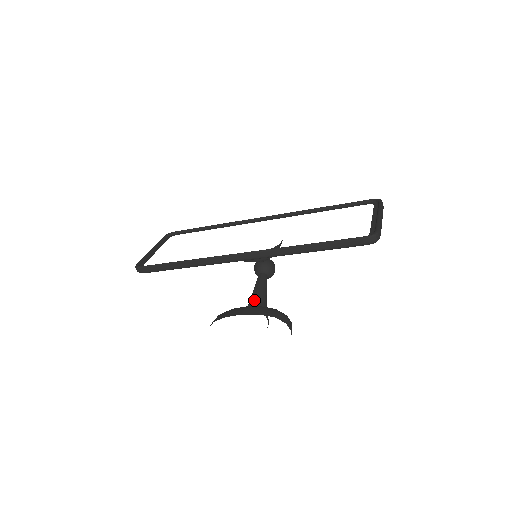
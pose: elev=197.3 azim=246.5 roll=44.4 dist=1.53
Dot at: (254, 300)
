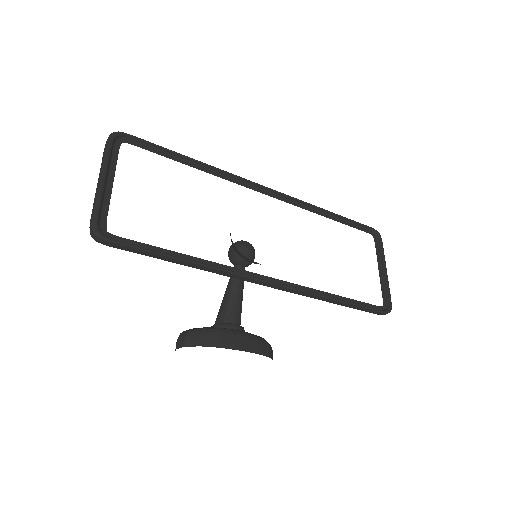
Dot at: (235, 310)
